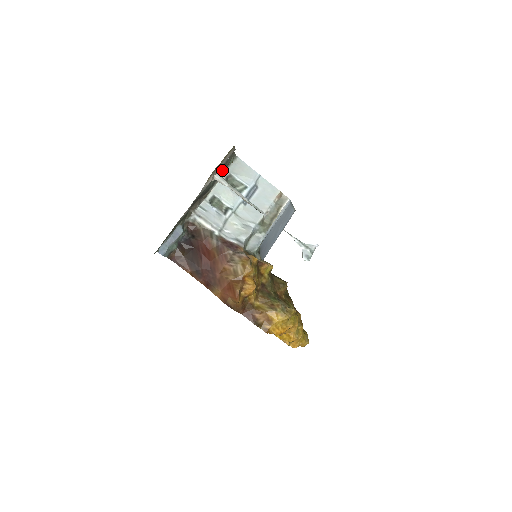
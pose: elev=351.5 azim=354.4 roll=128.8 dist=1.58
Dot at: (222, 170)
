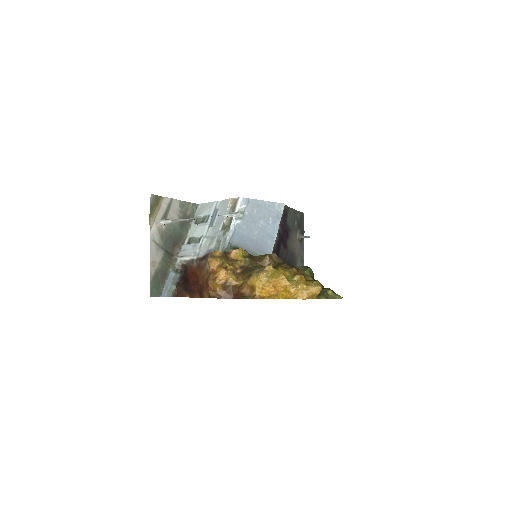
Dot at: occluded
